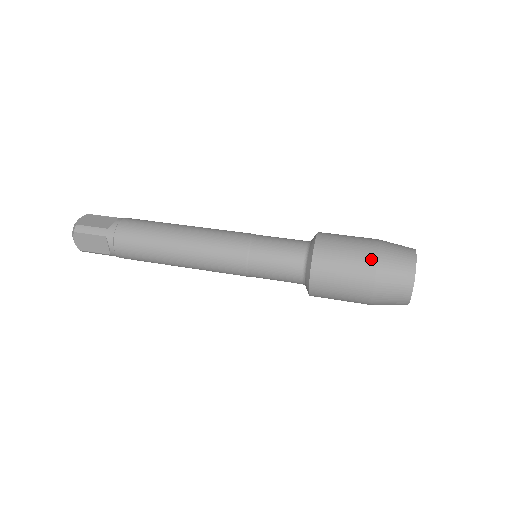
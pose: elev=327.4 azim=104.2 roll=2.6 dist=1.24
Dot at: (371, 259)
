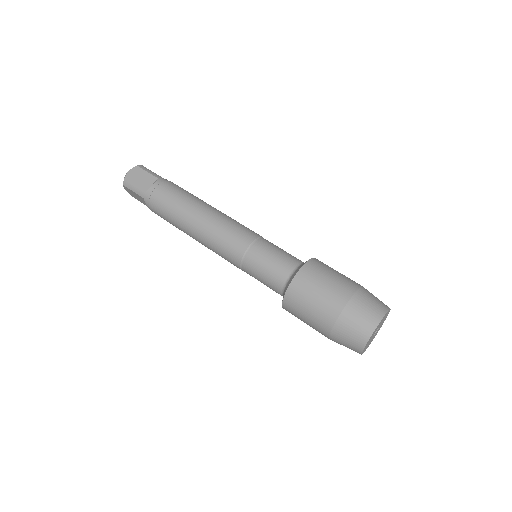
Dot at: (332, 315)
